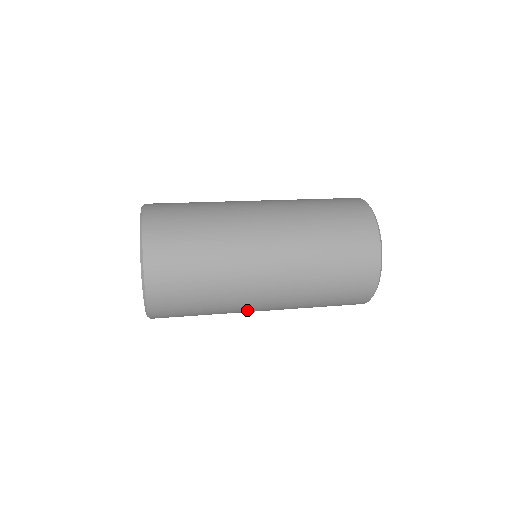
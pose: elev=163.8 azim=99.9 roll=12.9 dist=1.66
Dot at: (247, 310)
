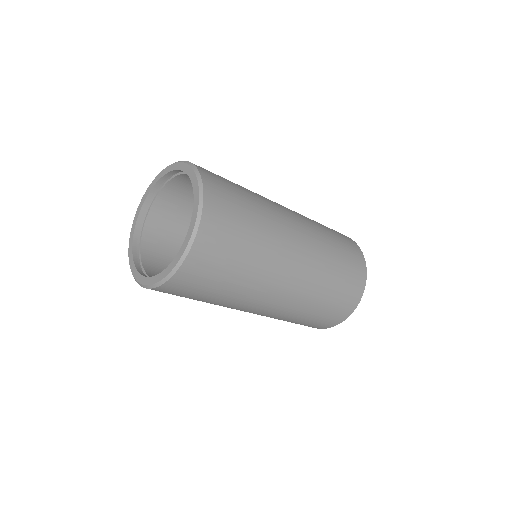
Dot at: (271, 287)
